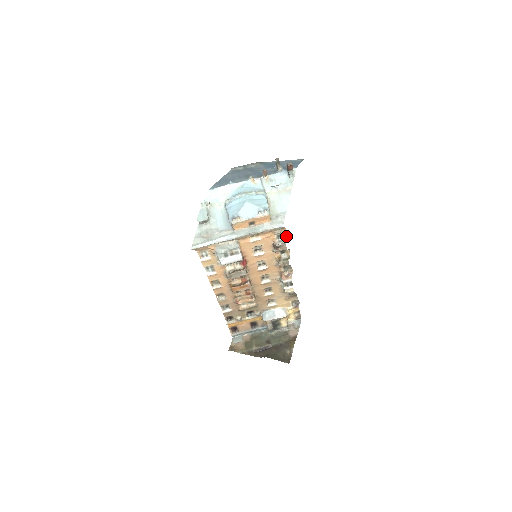
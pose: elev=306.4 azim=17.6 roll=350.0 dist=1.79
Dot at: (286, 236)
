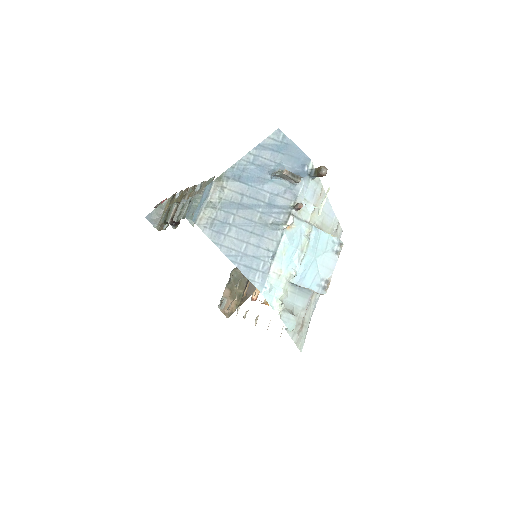
Dot at: occluded
